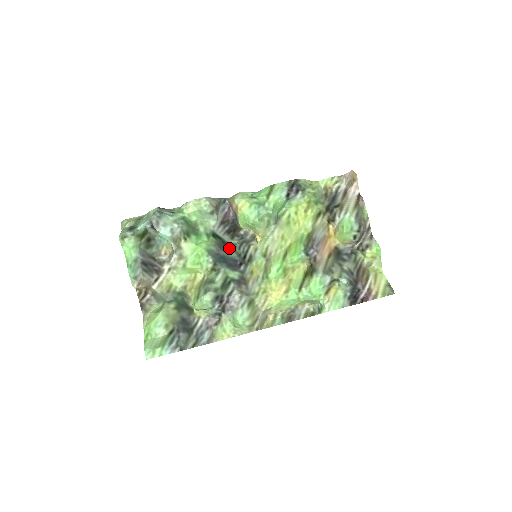
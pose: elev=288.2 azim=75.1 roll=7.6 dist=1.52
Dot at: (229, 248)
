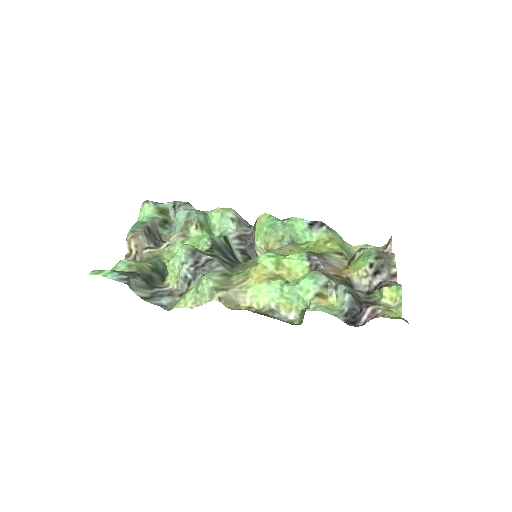
Dot at: (235, 260)
